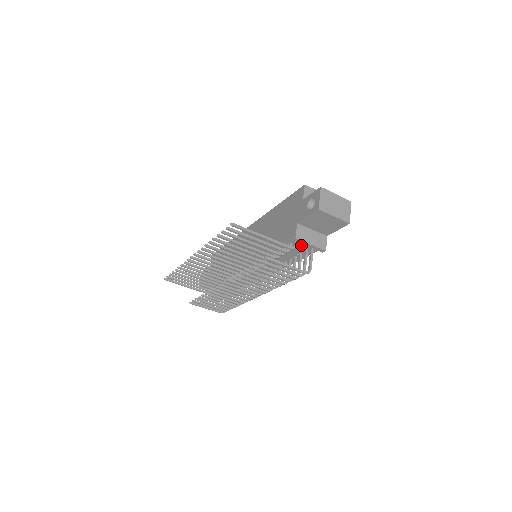
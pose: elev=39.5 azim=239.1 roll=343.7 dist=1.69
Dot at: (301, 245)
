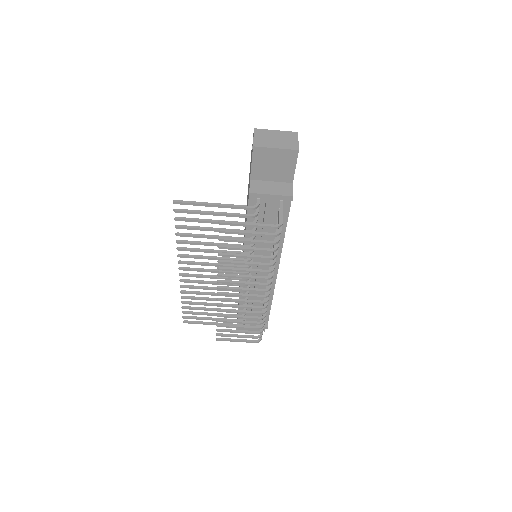
Dot at: (265, 202)
